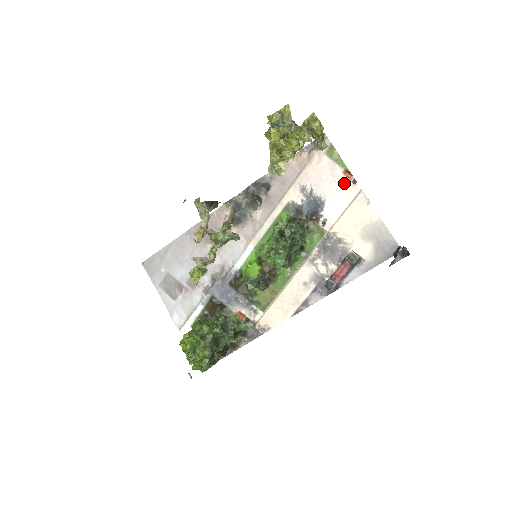
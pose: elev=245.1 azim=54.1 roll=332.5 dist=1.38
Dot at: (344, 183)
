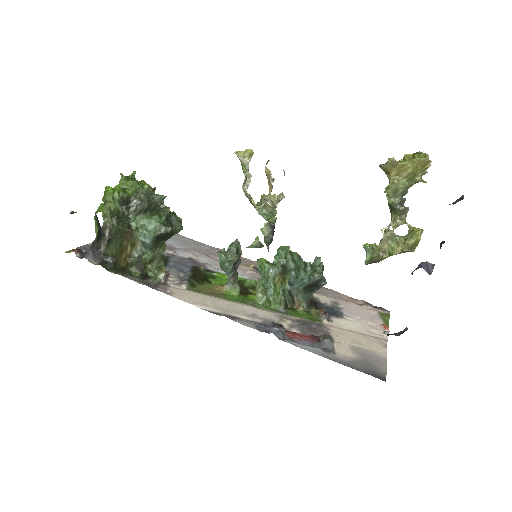
Dot at: (375, 327)
